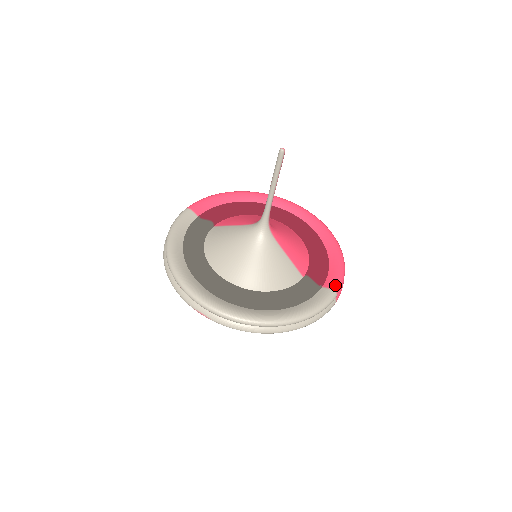
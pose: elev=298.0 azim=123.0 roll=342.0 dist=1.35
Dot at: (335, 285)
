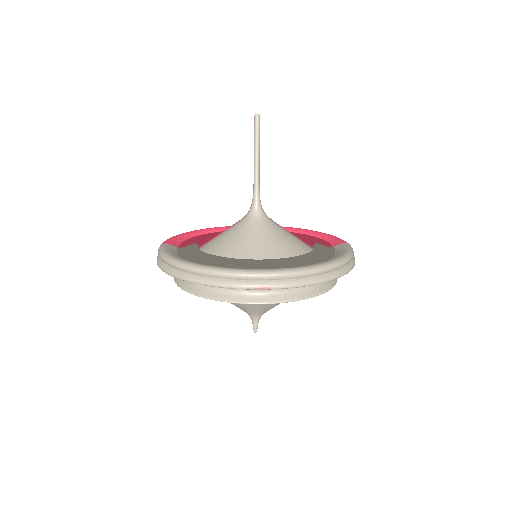
Dot at: (342, 241)
